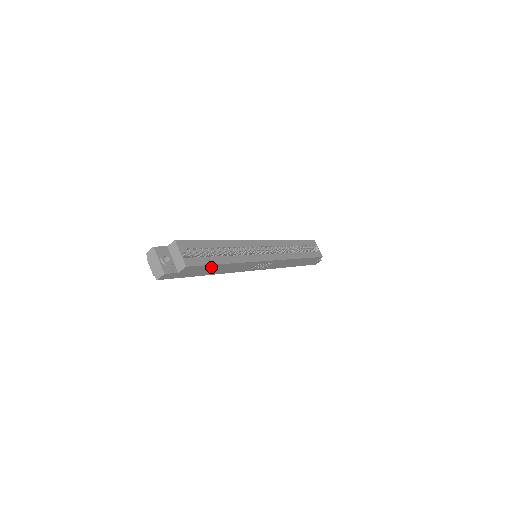
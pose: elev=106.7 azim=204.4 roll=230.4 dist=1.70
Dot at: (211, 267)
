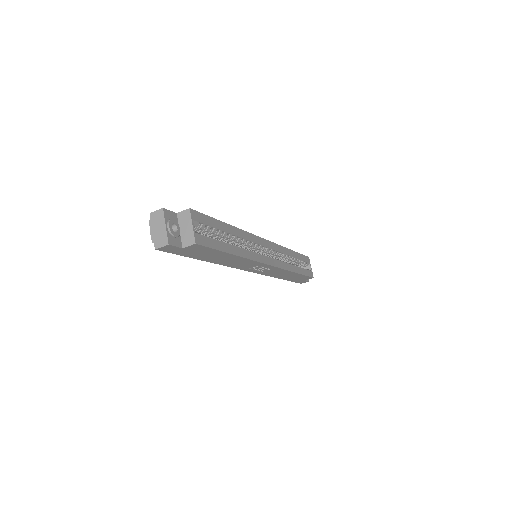
Dot at: (217, 253)
